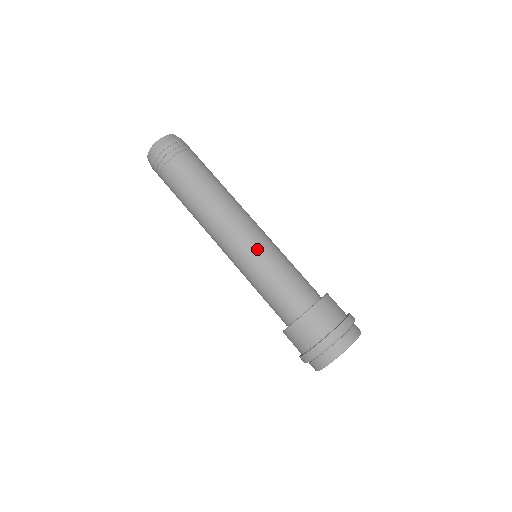
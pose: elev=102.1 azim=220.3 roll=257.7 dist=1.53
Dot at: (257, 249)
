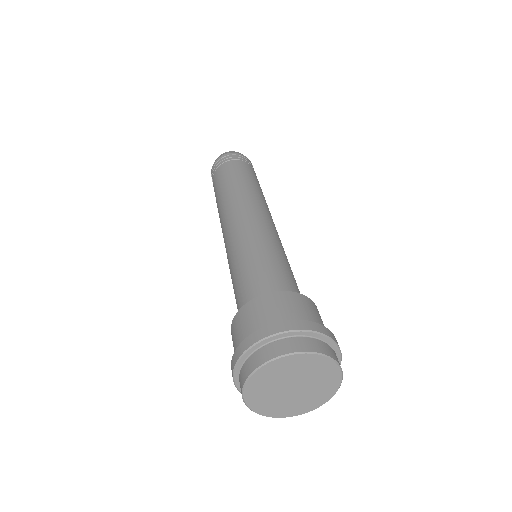
Dot at: (237, 239)
